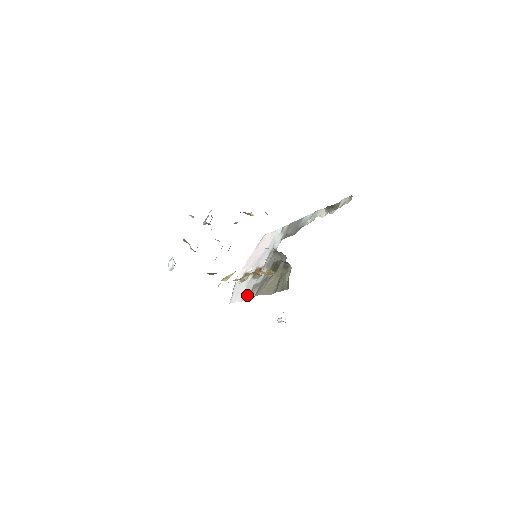
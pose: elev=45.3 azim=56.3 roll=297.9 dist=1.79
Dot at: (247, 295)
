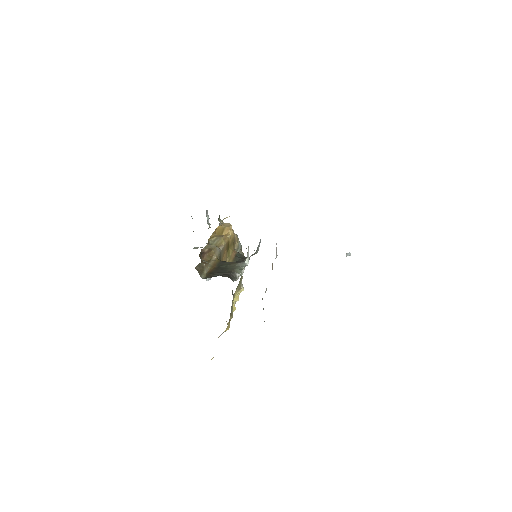
Dot at: occluded
